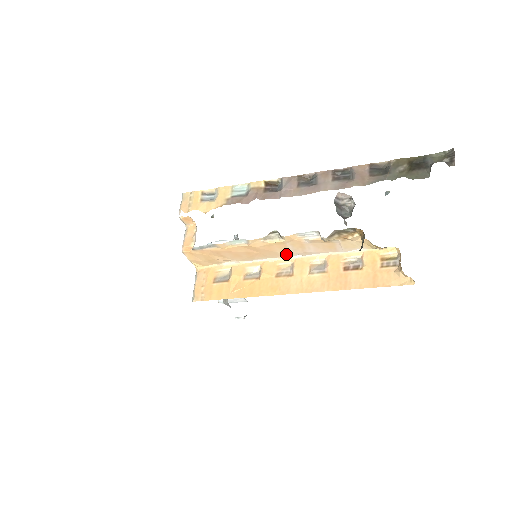
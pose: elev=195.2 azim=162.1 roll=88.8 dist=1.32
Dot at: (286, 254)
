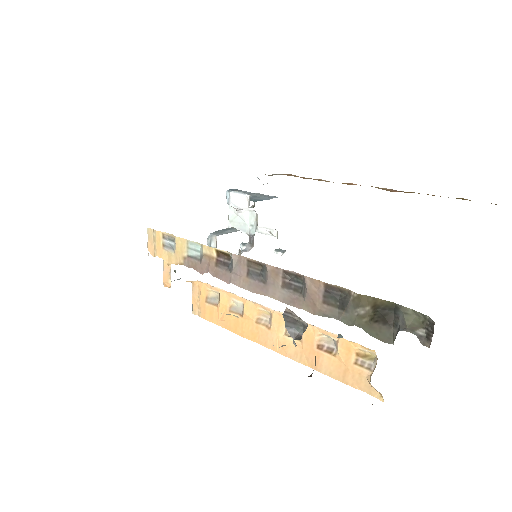
Dot at: occluded
